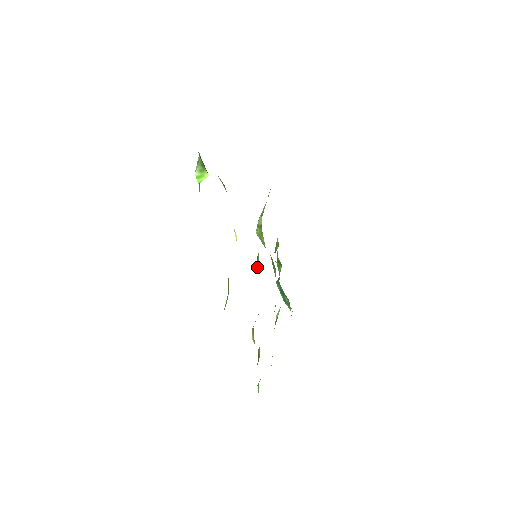
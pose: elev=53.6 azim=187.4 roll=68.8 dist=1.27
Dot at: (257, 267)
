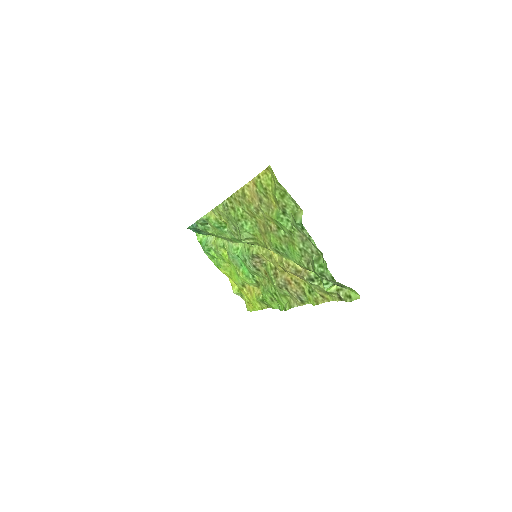
Dot at: (257, 260)
